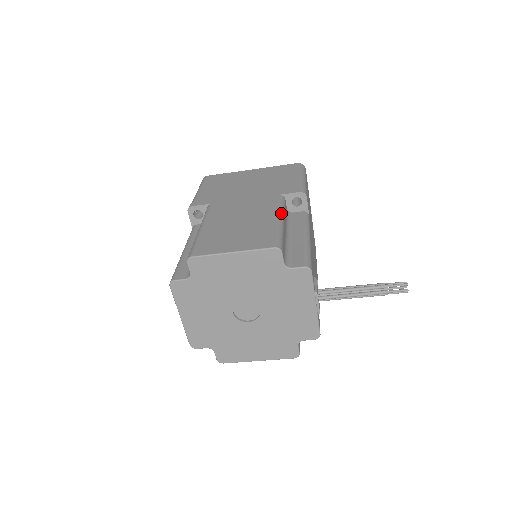
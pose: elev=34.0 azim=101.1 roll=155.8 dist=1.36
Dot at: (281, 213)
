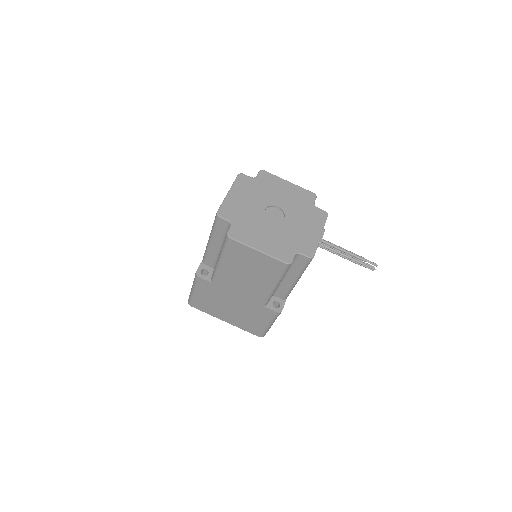
Dot at: occluded
